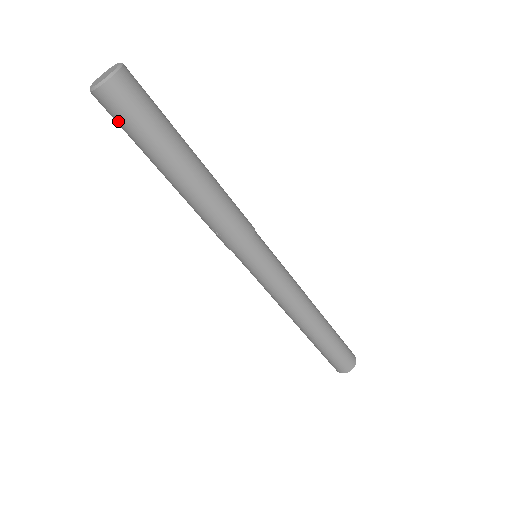
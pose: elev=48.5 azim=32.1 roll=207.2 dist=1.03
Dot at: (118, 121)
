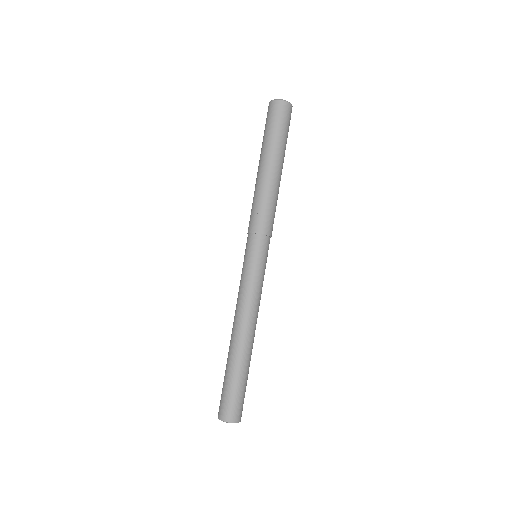
Dot at: (273, 119)
